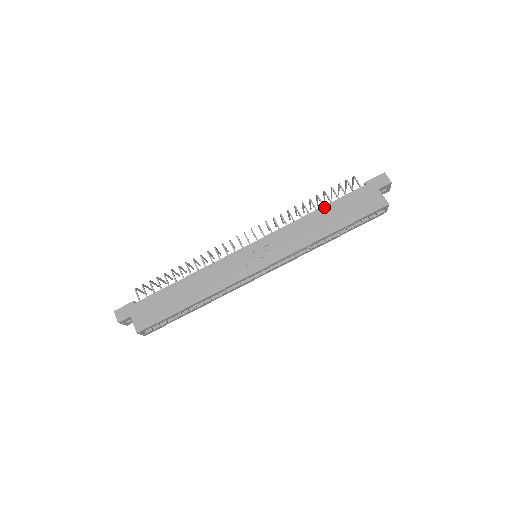
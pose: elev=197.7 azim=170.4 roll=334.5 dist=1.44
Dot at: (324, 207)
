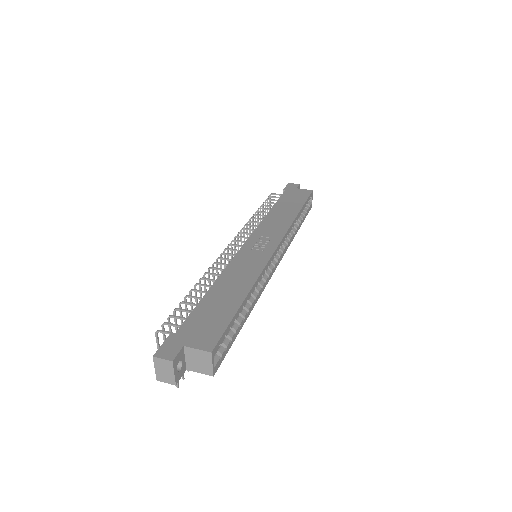
Dot at: (274, 206)
